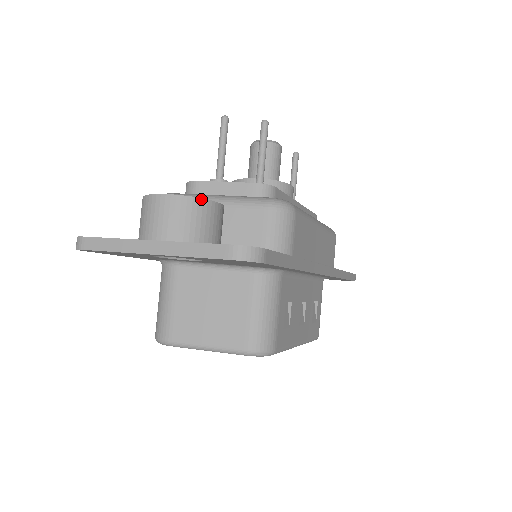
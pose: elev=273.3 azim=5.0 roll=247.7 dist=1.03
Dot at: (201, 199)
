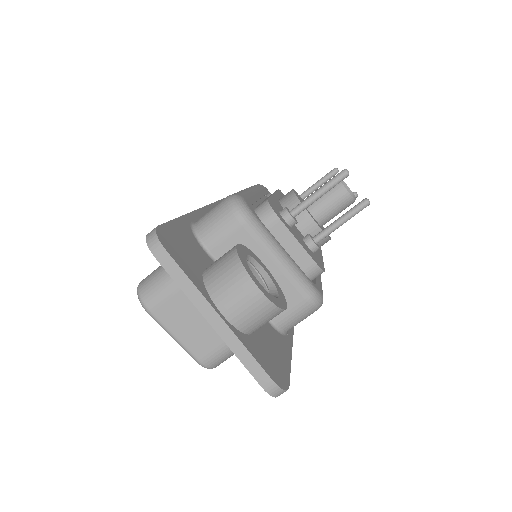
Dot at: (280, 309)
